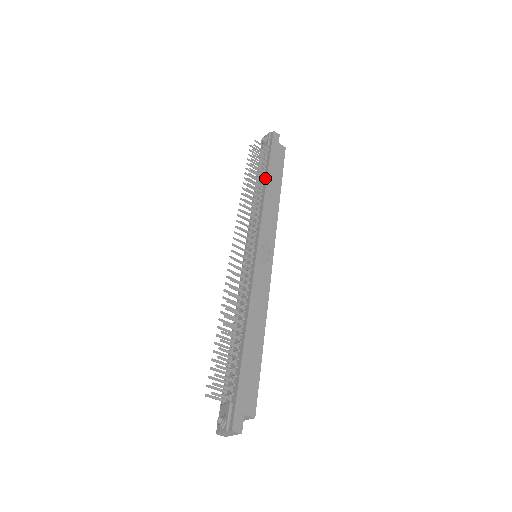
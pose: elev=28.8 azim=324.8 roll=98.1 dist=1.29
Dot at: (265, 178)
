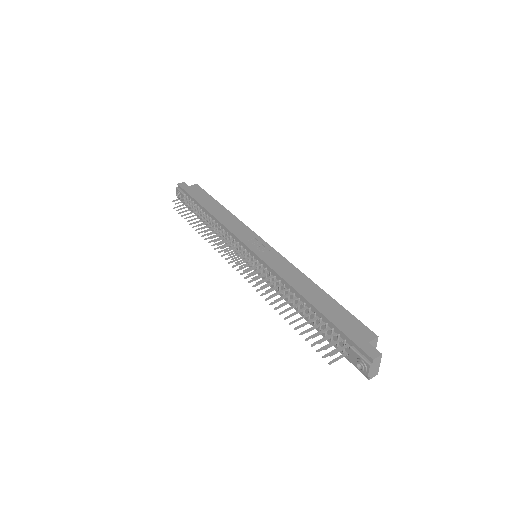
Dot at: (205, 211)
